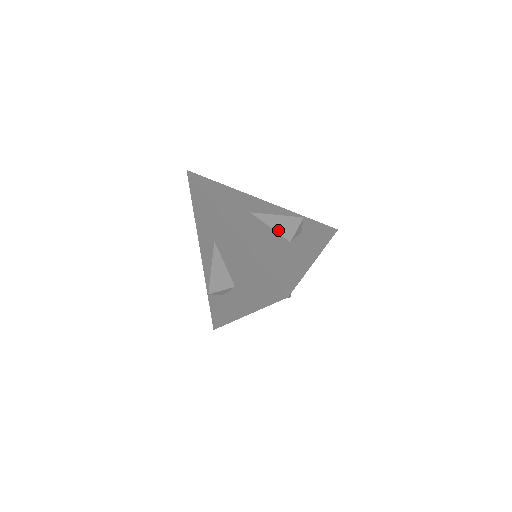
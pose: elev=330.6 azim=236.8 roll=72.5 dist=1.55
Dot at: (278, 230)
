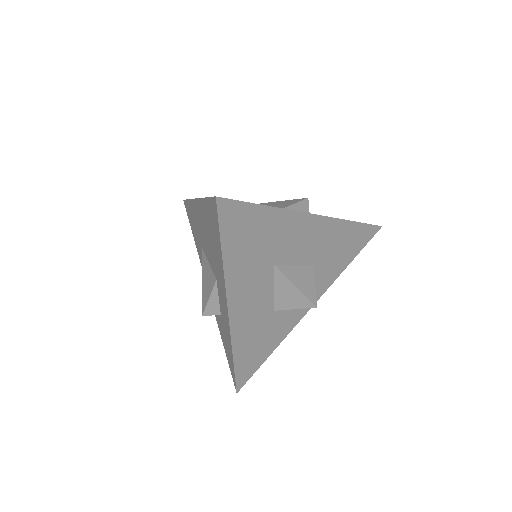
Dot at: occluded
